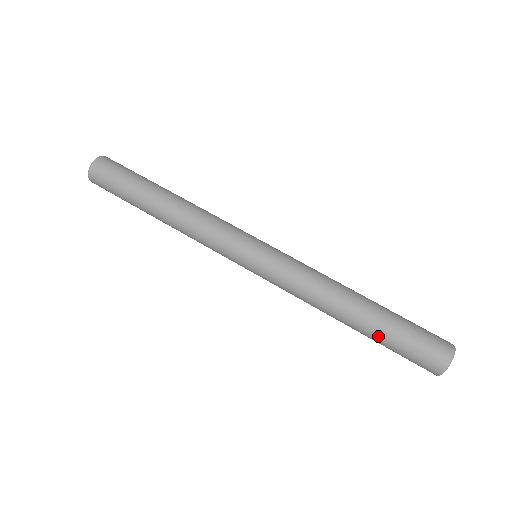
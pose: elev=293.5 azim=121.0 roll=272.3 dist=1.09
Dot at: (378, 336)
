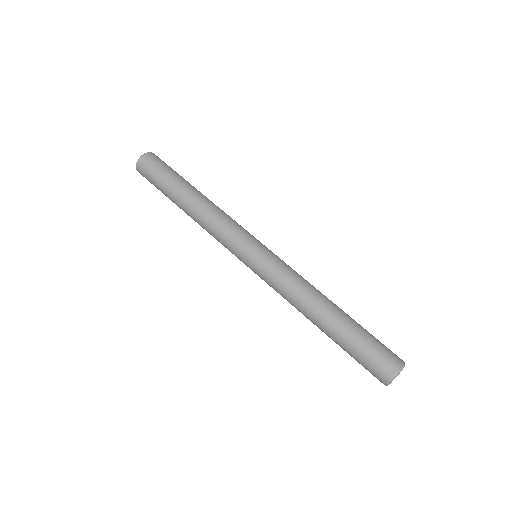
Dot at: (340, 342)
